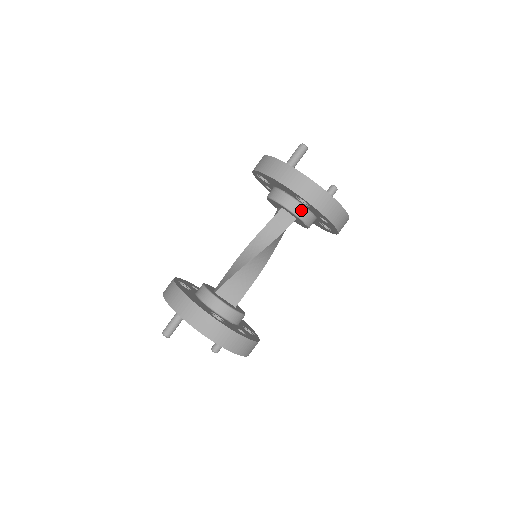
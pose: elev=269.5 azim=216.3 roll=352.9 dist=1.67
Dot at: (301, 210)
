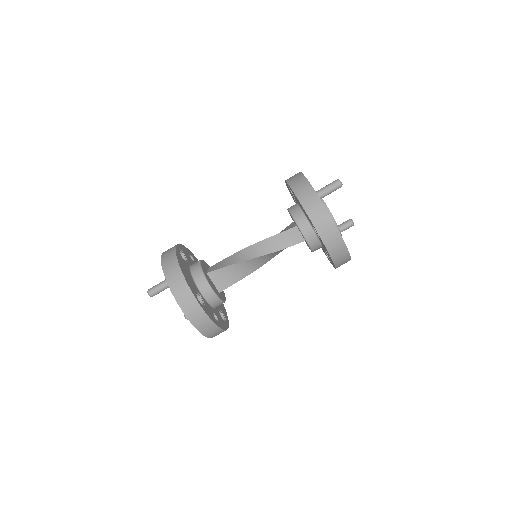
Dot at: (312, 237)
